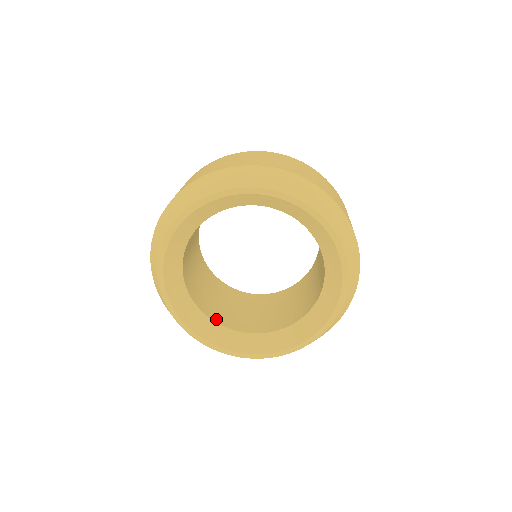
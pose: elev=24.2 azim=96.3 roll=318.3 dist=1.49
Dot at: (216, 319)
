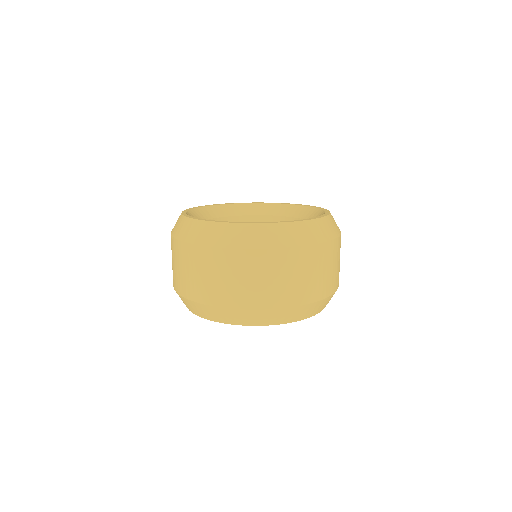
Dot at: occluded
